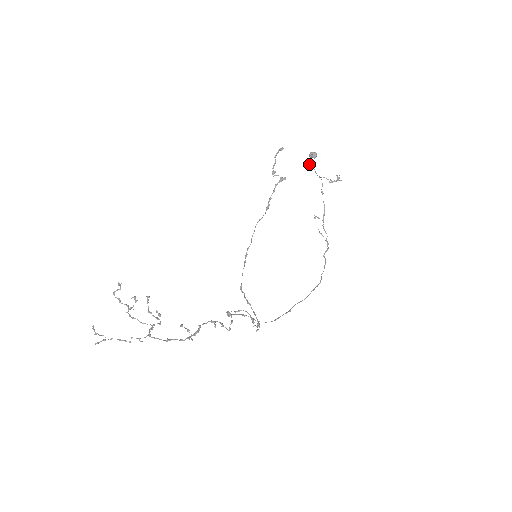
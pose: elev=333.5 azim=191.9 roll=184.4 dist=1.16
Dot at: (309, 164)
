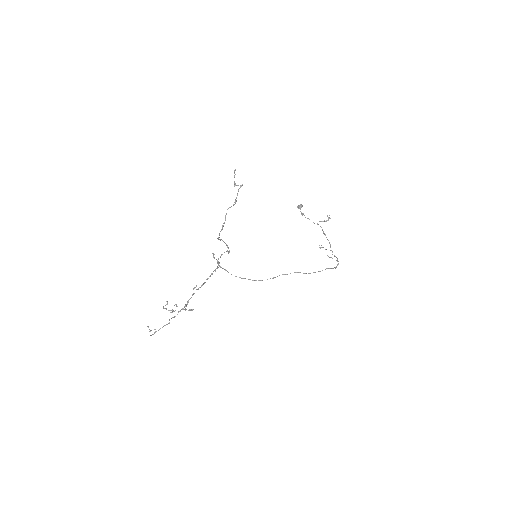
Dot at: (302, 215)
